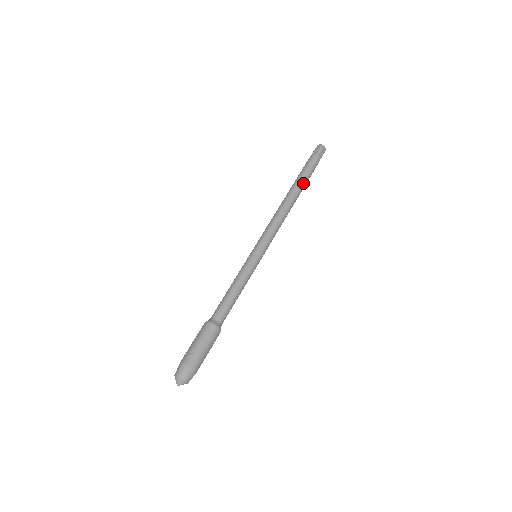
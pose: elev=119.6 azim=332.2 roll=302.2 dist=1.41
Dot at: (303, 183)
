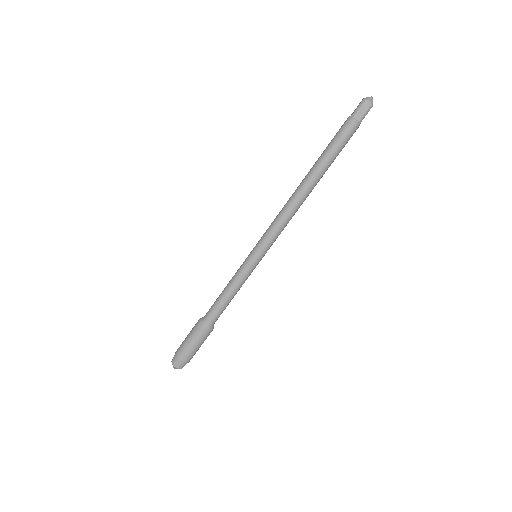
Dot at: occluded
